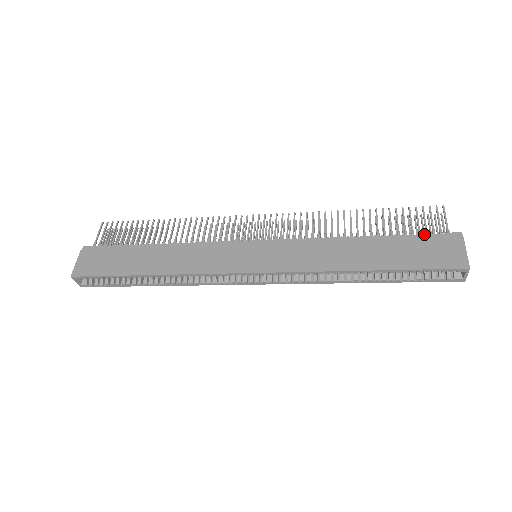
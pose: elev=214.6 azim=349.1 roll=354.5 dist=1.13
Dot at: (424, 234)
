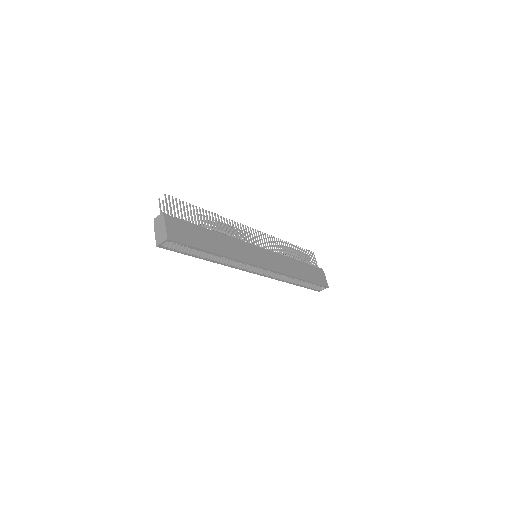
Dot at: (313, 266)
